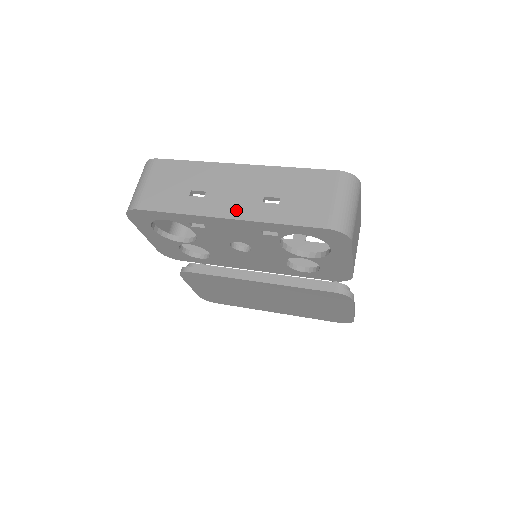
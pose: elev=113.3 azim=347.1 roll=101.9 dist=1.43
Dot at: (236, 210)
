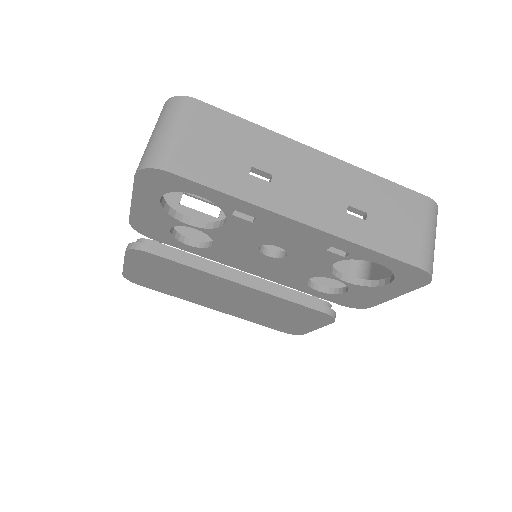
Dot at: (314, 214)
